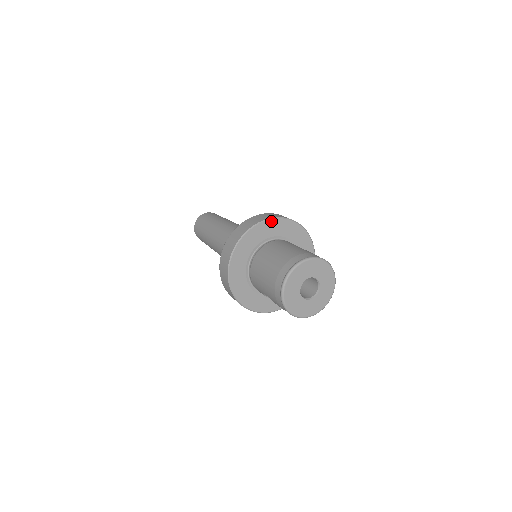
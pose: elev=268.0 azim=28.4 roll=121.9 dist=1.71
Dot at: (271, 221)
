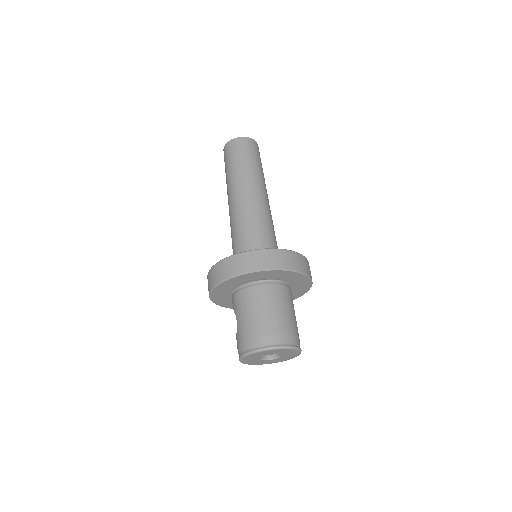
Dot at: (301, 275)
